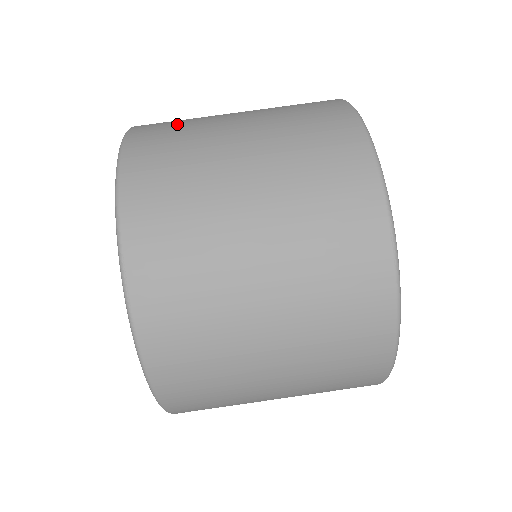
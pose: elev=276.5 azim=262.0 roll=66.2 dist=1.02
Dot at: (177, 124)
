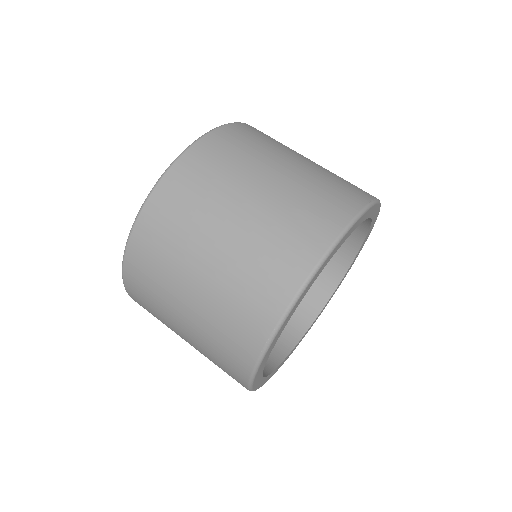
Dot at: (235, 152)
